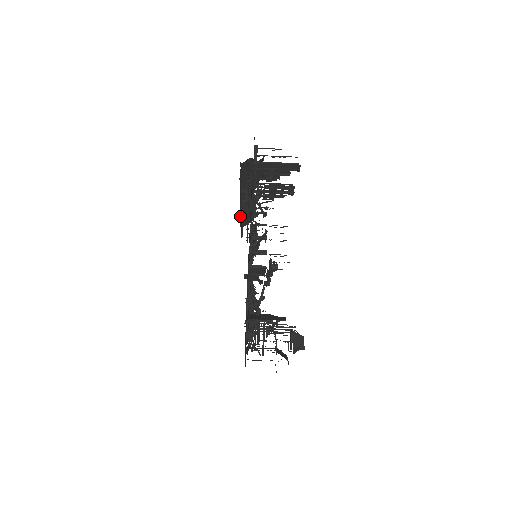
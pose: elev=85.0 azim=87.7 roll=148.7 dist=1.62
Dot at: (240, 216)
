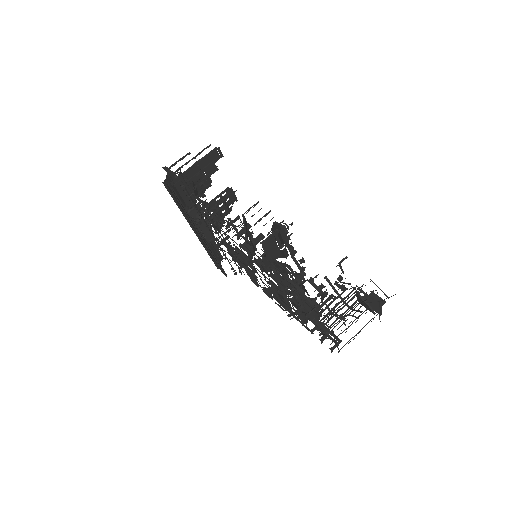
Dot at: occluded
